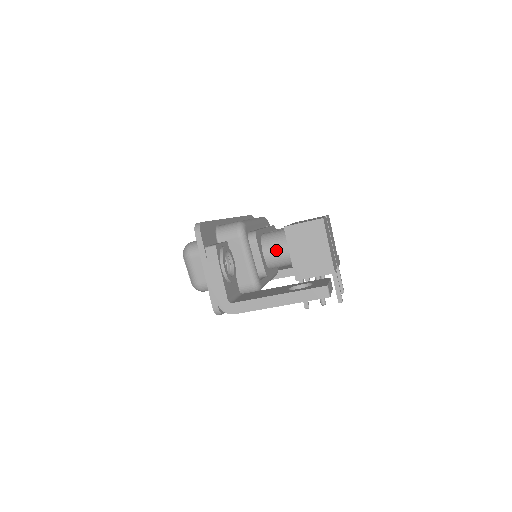
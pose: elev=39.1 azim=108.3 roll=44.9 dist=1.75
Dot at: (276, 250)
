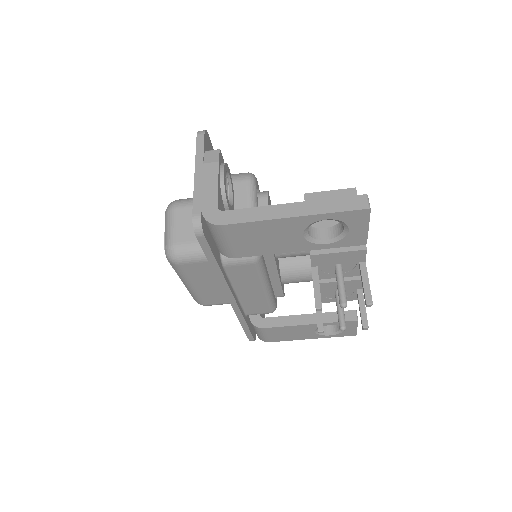
Dot at: occluded
